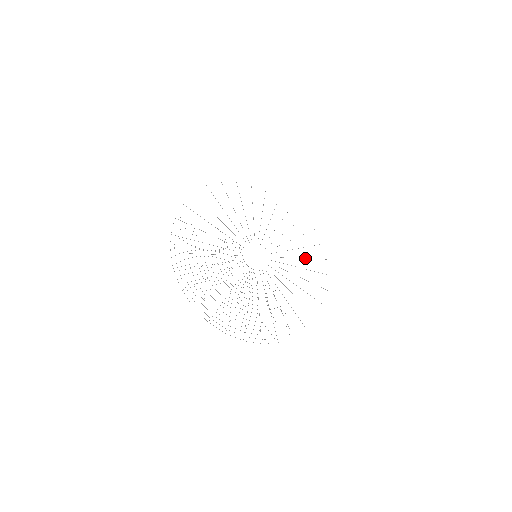
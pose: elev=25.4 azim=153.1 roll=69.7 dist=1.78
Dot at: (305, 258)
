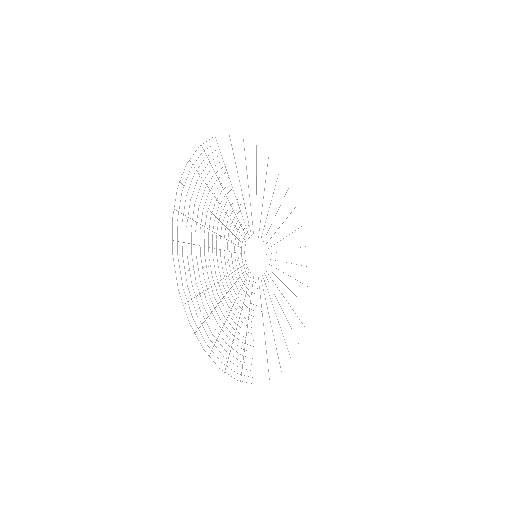
Dot at: (279, 207)
